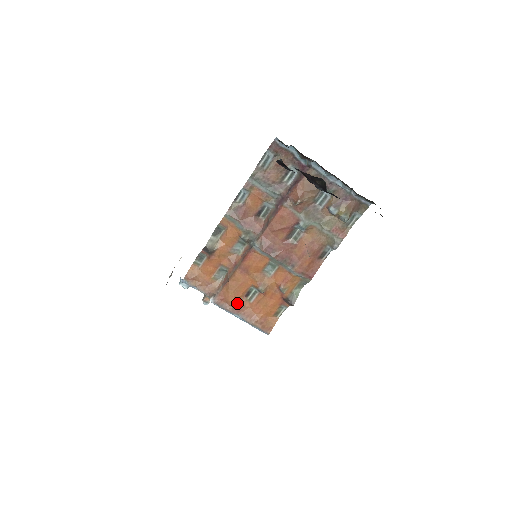
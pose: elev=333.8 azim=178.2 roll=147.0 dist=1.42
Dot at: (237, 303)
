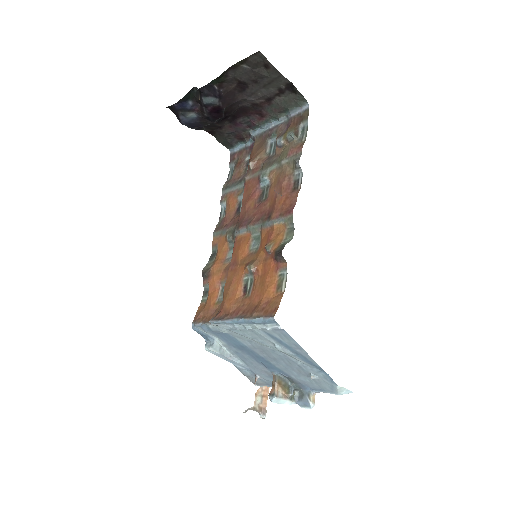
Dot at: (234, 305)
